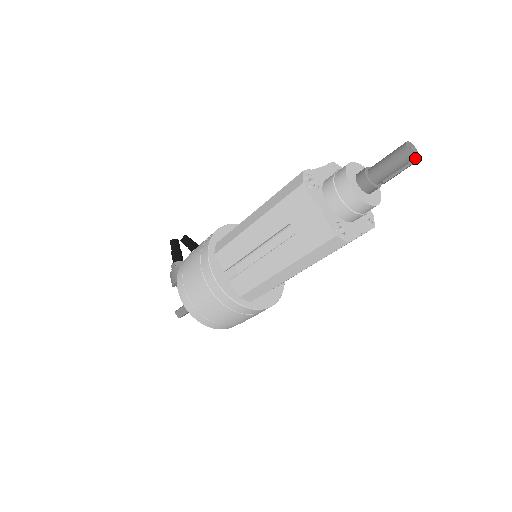
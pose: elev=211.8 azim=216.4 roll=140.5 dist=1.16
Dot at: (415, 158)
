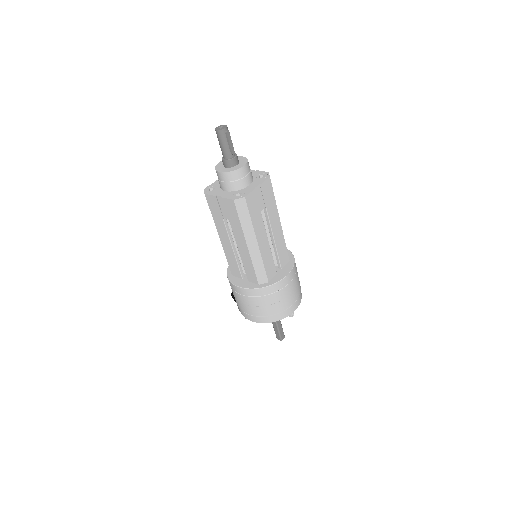
Dot at: (224, 129)
